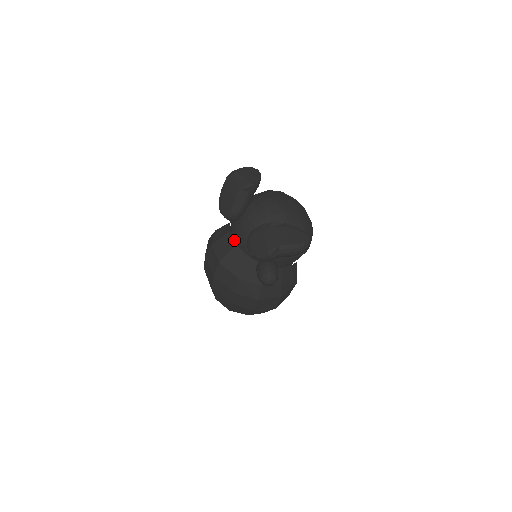
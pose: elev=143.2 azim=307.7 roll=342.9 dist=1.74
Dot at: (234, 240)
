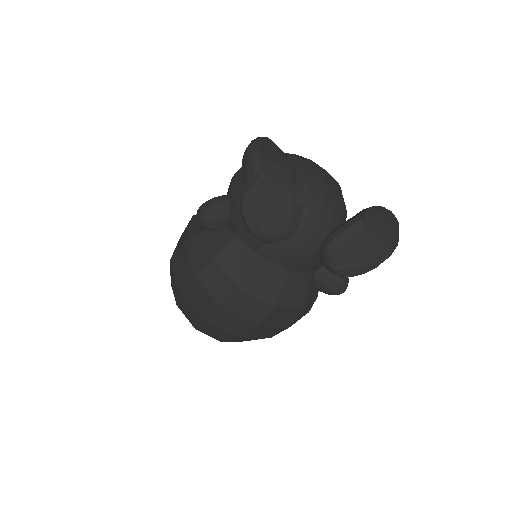
Dot at: (281, 264)
